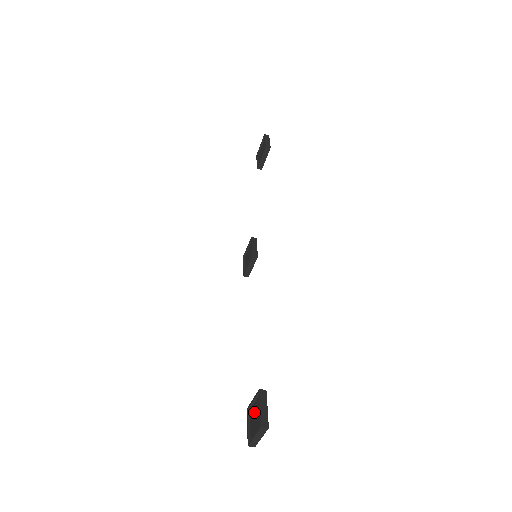
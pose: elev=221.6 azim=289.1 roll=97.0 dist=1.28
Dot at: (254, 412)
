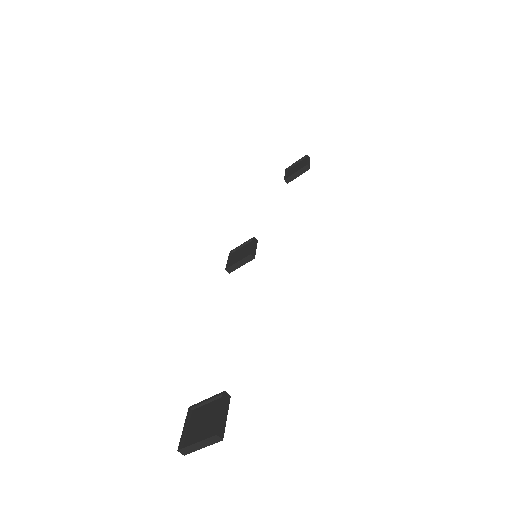
Dot at: (203, 414)
